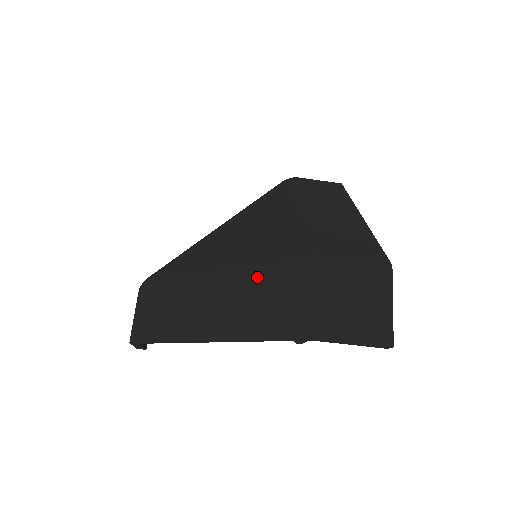
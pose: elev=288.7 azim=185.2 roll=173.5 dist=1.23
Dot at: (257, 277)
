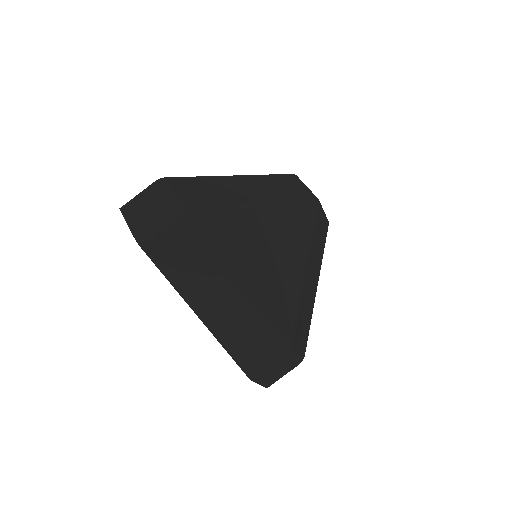
Dot at: (257, 322)
